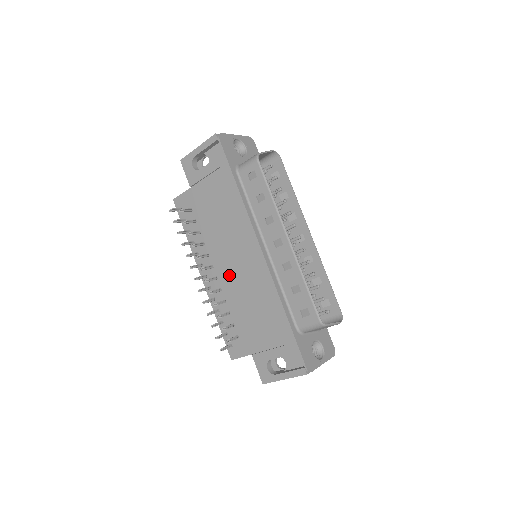
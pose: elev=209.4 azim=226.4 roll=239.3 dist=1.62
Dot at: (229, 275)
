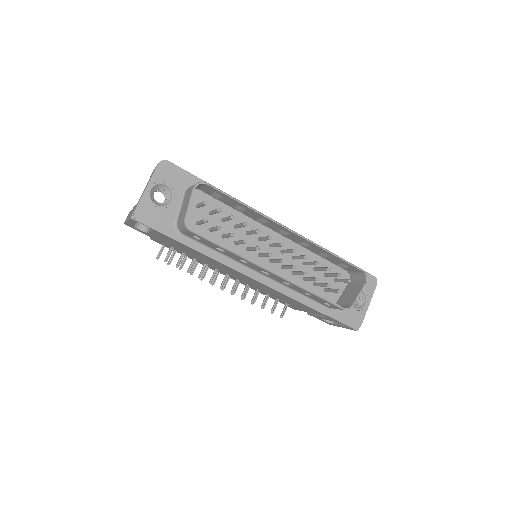
Dot at: (246, 281)
